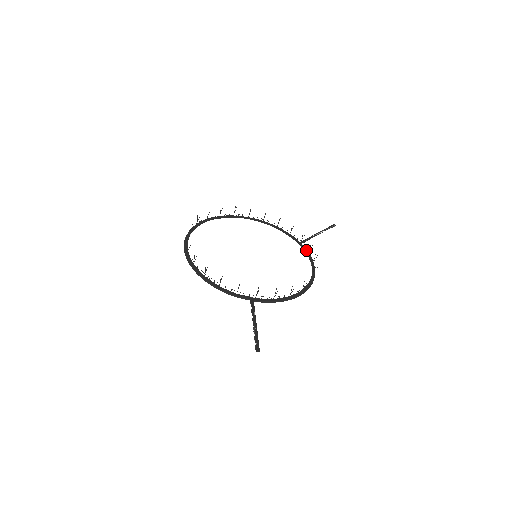
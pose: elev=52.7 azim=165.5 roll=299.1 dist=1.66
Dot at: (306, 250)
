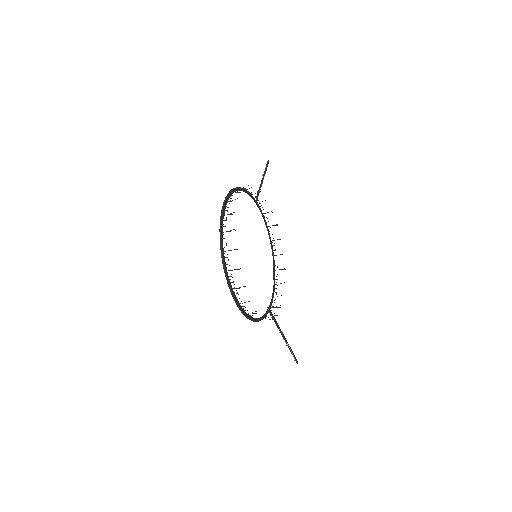
Dot at: (261, 210)
